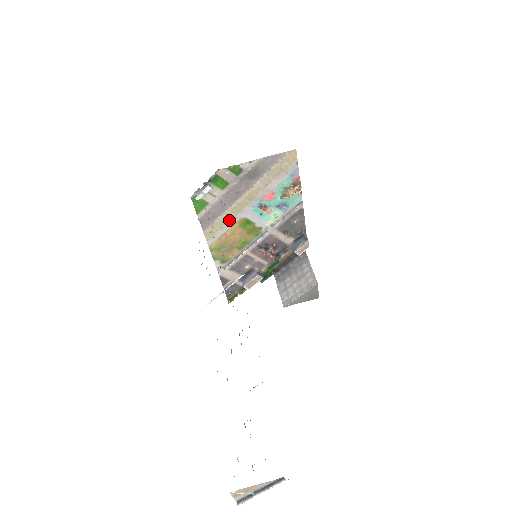
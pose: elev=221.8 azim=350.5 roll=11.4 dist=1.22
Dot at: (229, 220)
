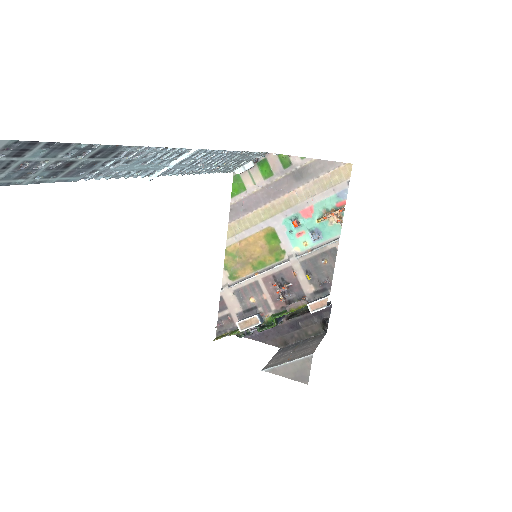
Dot at: (257, 223)
